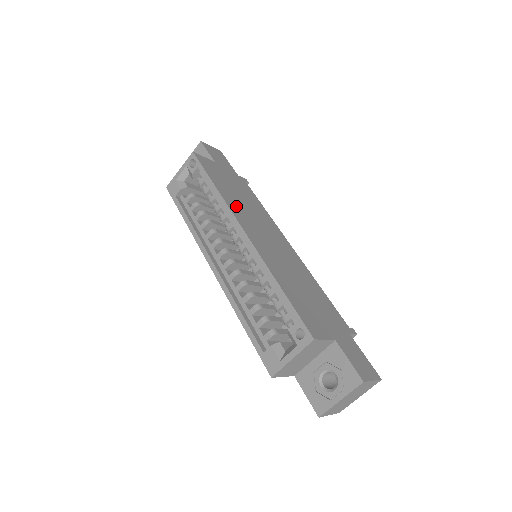
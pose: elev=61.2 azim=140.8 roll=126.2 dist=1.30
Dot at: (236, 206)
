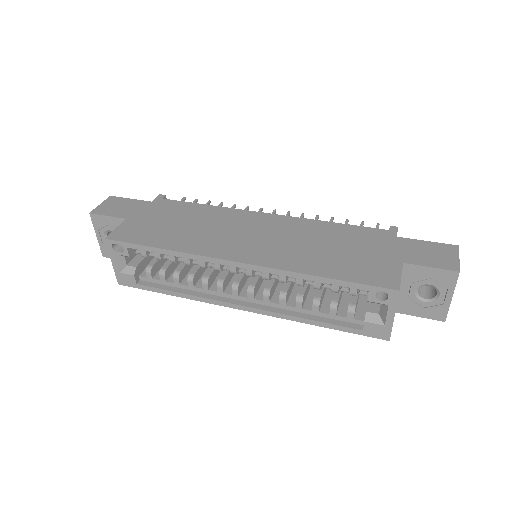
Dot at: (199, 243)
